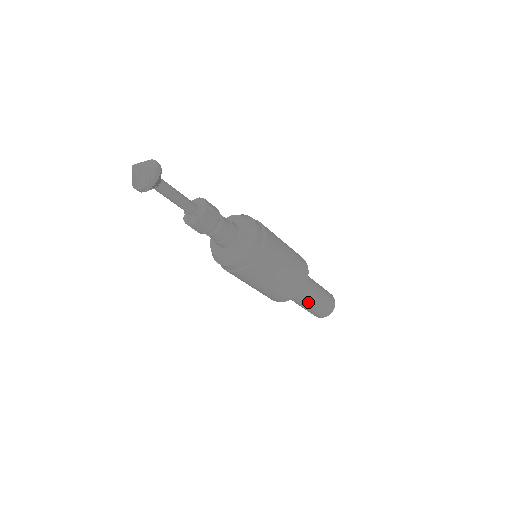
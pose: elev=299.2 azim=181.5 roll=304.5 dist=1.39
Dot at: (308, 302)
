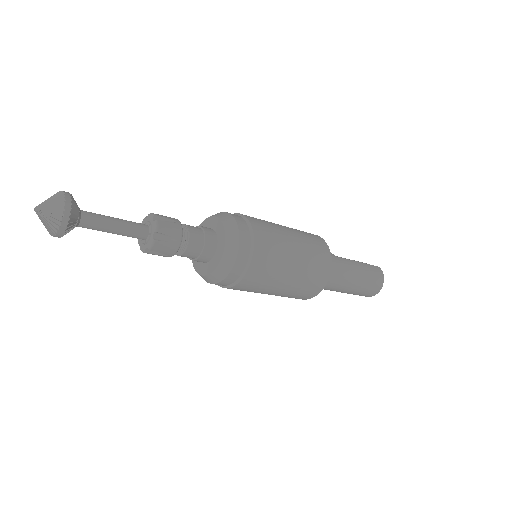
Dot at: (337, 291)
